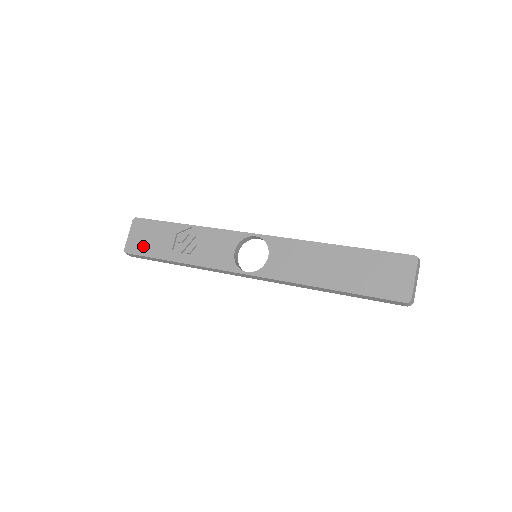
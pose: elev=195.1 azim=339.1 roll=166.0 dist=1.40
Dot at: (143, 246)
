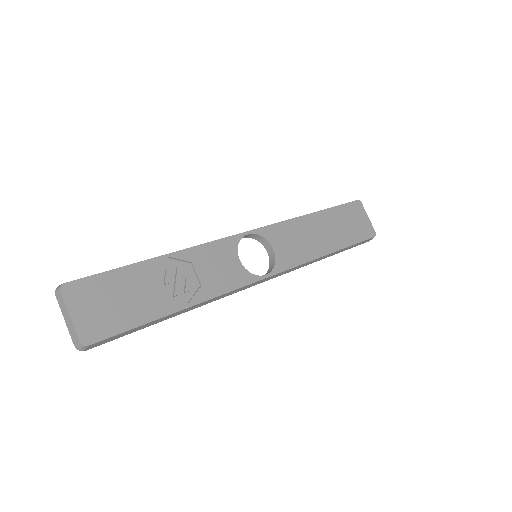
Dot at: (113, 318)
